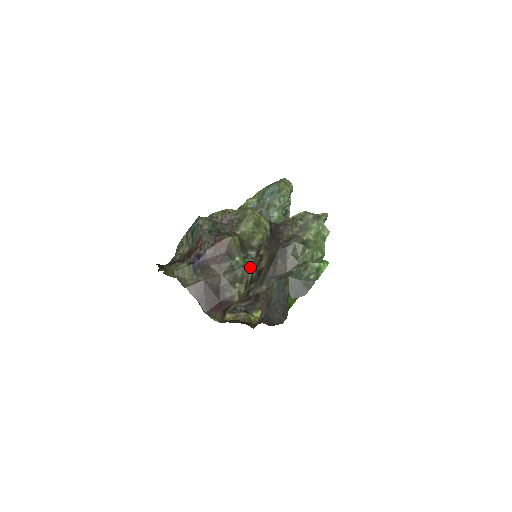
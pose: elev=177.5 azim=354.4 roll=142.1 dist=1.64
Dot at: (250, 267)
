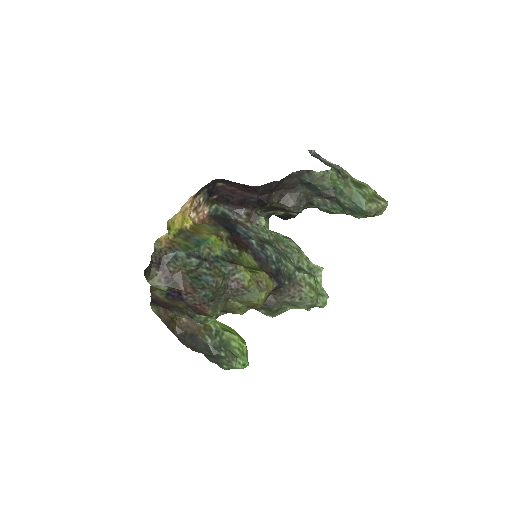
Dot at: occluded
